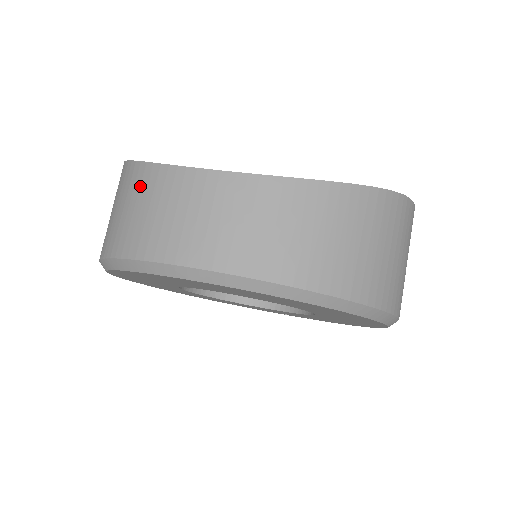
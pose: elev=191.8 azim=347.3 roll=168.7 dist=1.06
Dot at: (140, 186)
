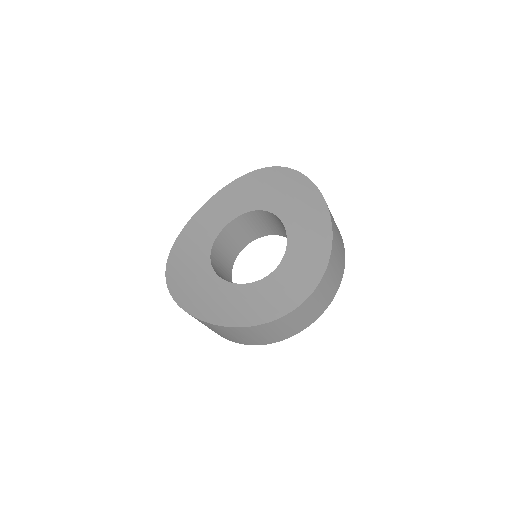
Dot at: (271, 328)
